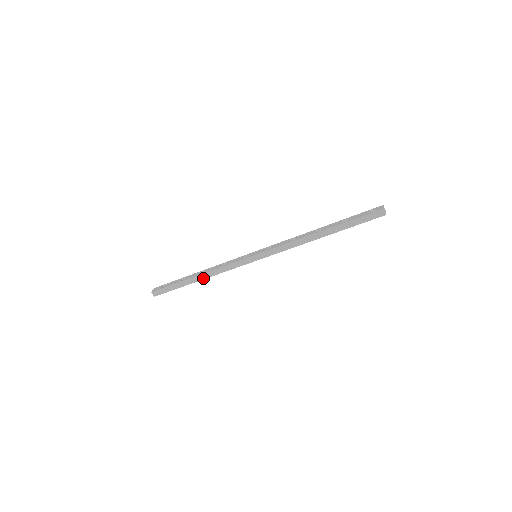
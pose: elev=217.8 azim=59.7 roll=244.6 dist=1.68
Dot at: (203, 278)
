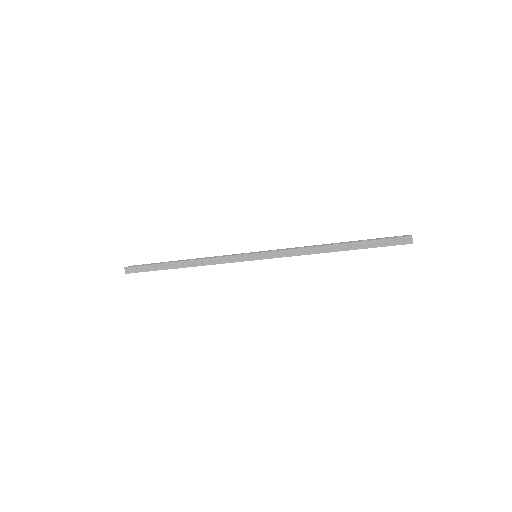
Dot at: (189, 265)
